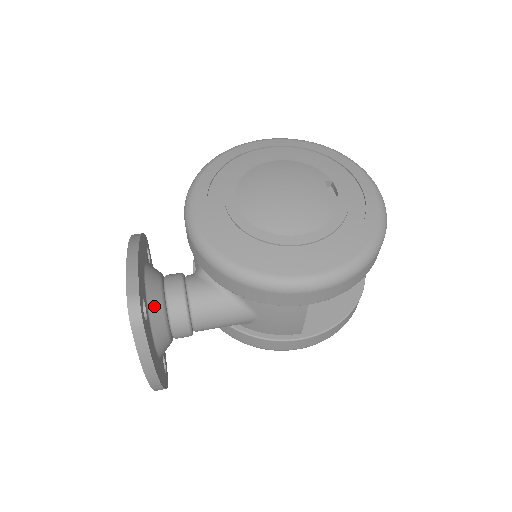
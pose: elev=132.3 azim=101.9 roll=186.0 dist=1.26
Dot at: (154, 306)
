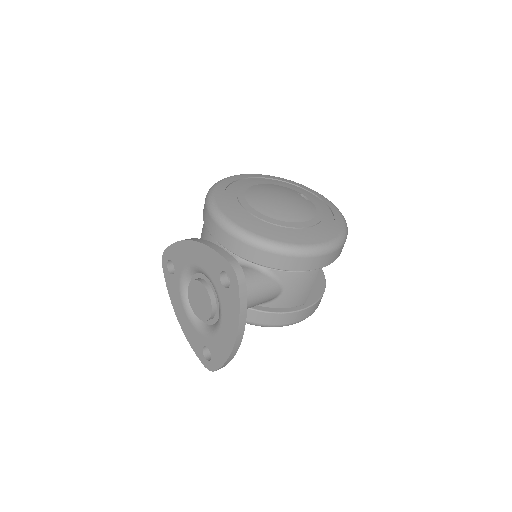
Dot at: occluded
